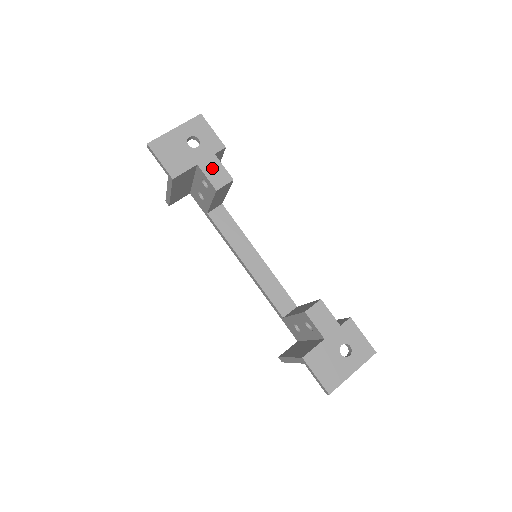
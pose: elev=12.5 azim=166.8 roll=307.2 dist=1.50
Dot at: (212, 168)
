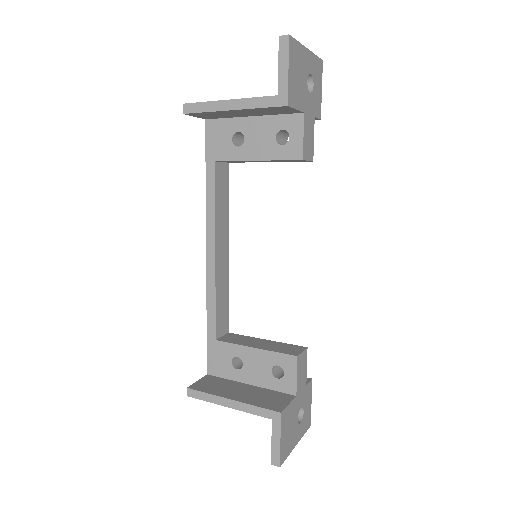
Dot at: (309, 130)
